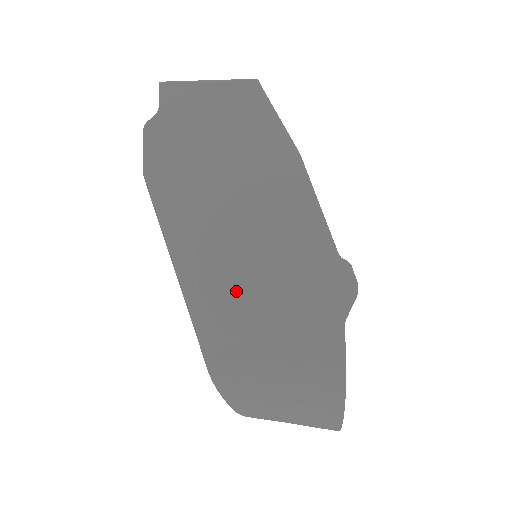
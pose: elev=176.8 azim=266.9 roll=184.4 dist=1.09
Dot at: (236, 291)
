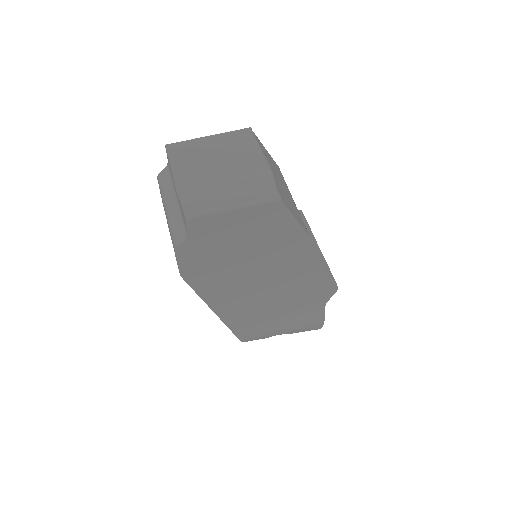
Dot at: (258, 310)
